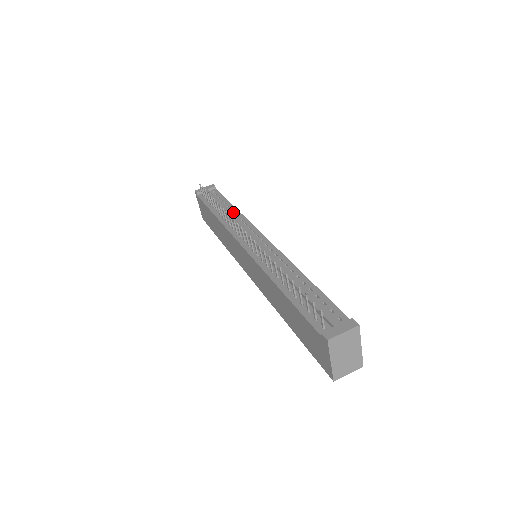
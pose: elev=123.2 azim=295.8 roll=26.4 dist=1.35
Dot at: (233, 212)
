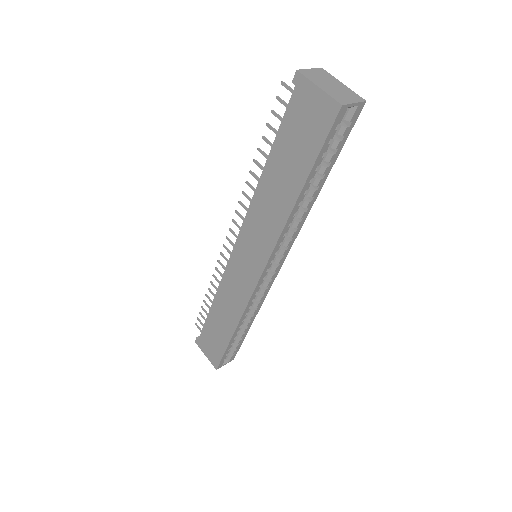
Dot at: occluded
